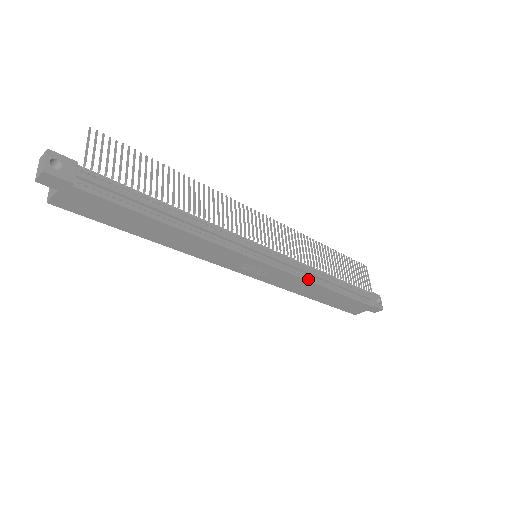
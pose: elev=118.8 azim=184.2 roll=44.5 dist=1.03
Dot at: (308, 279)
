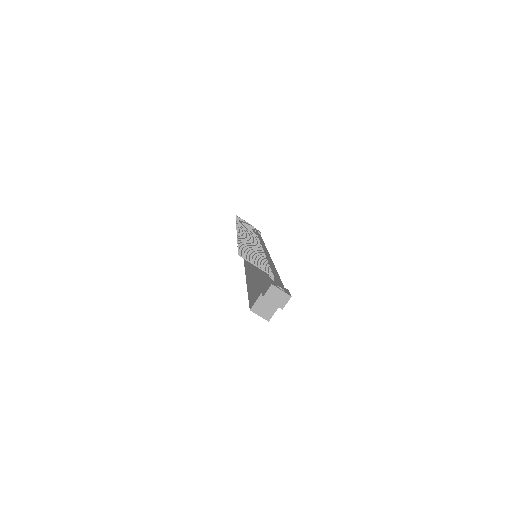
Dot at: (264, 245)
